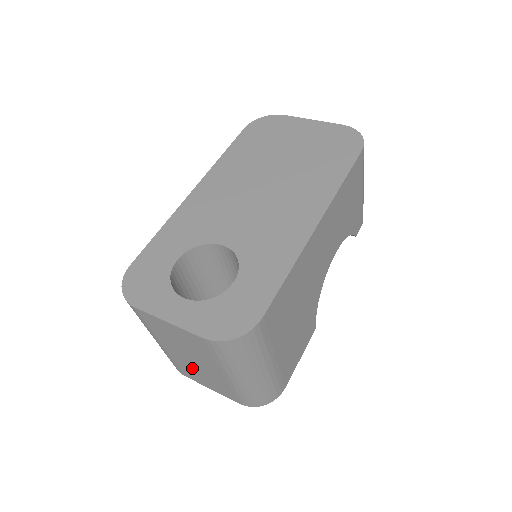
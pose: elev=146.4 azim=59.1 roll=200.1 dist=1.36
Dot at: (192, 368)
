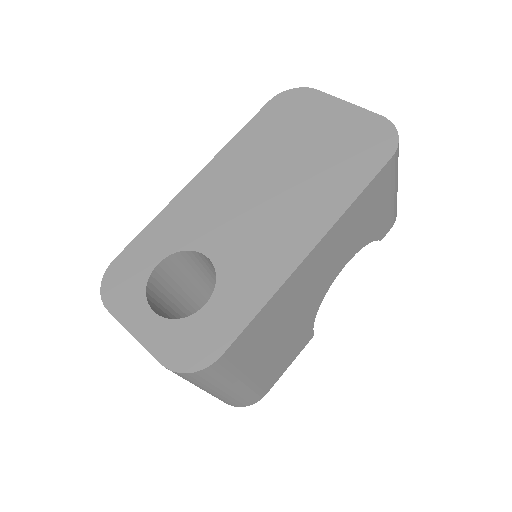
Dot at: occluded
